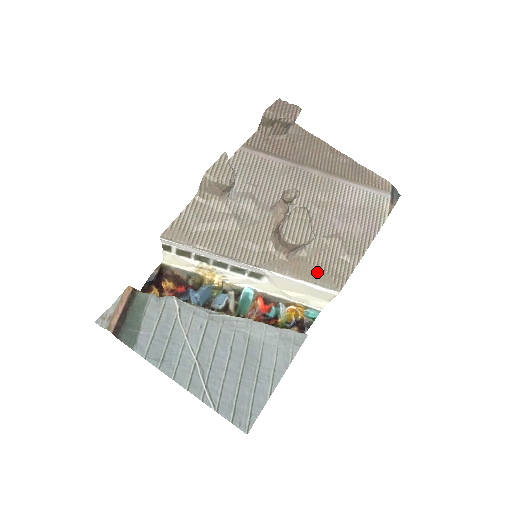
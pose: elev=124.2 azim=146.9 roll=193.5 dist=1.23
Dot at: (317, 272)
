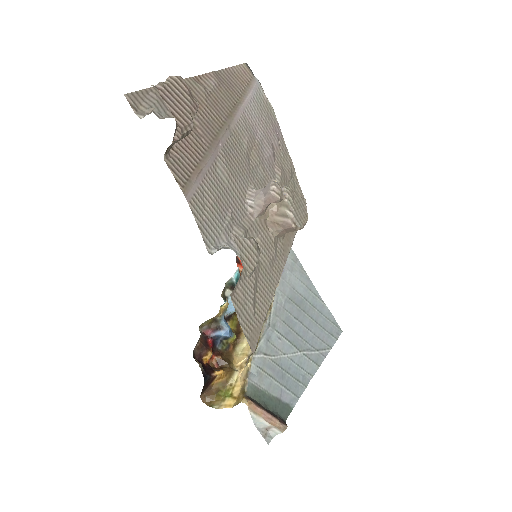
Dot at: occluded
